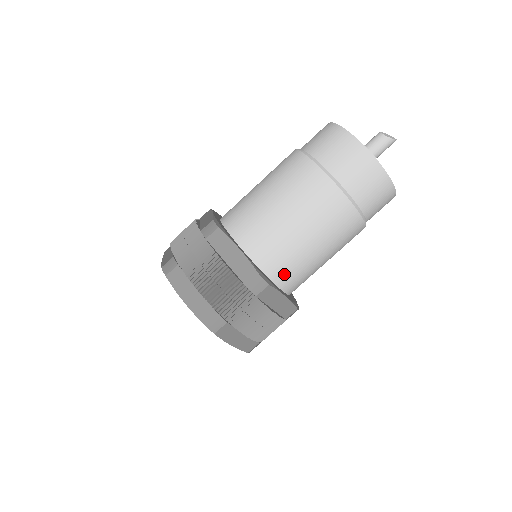
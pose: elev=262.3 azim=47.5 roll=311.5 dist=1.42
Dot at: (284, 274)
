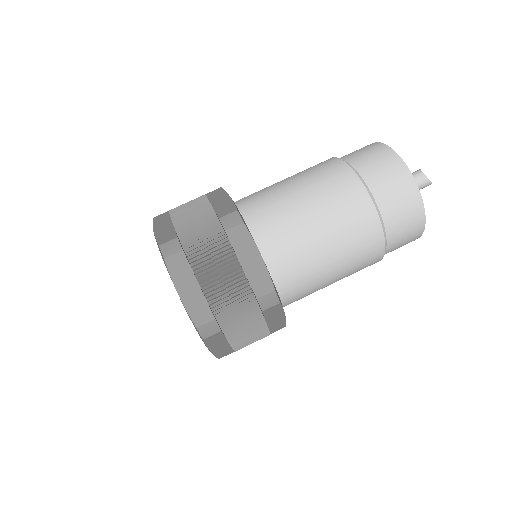
Dot at: (292, 291)
